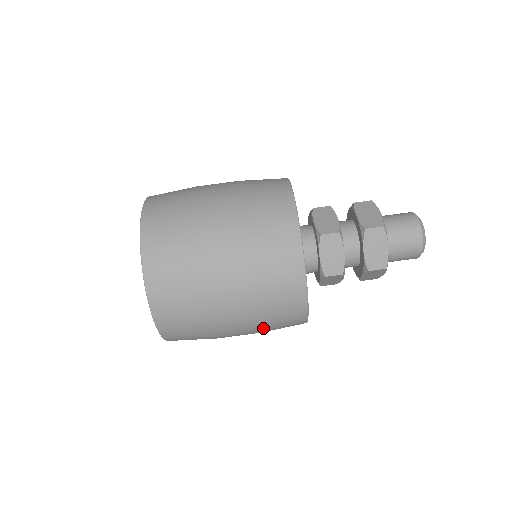
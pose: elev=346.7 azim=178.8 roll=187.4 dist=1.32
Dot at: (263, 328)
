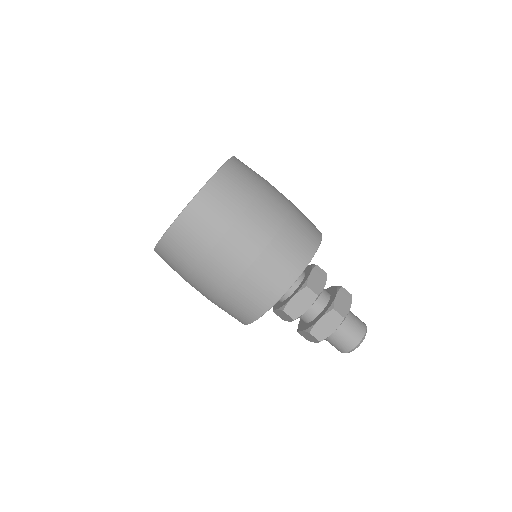
Dot at: occluded
